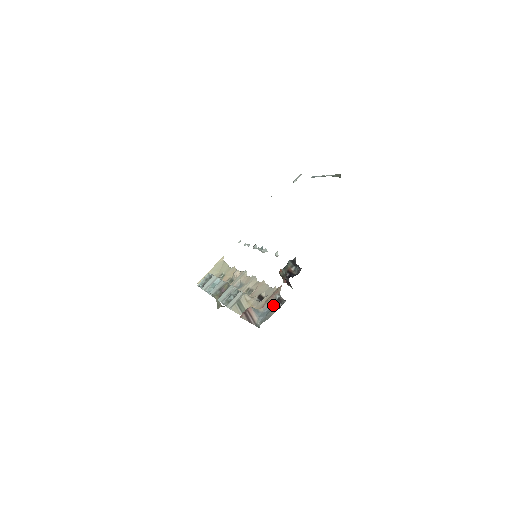
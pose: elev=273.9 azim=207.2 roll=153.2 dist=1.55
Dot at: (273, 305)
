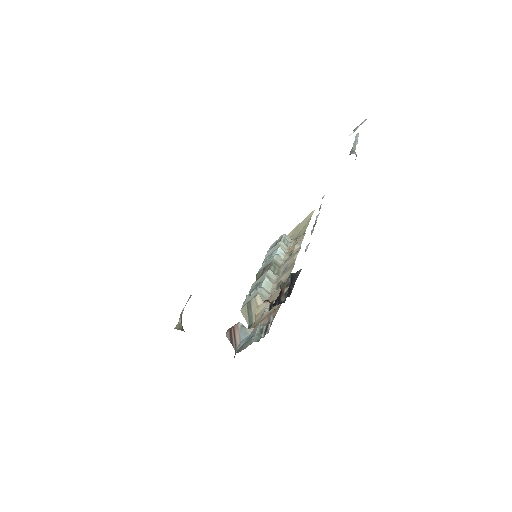
Dot at: (260, 331)
